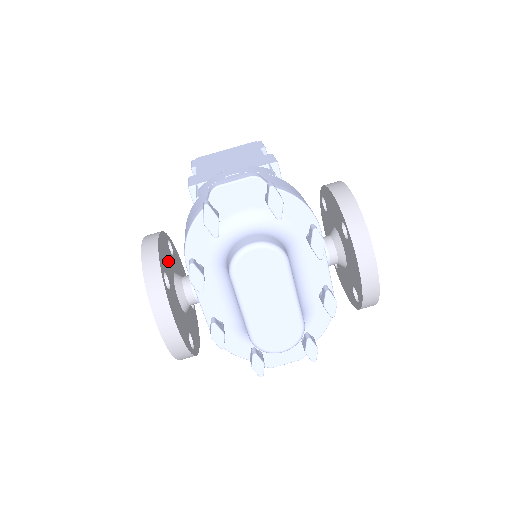
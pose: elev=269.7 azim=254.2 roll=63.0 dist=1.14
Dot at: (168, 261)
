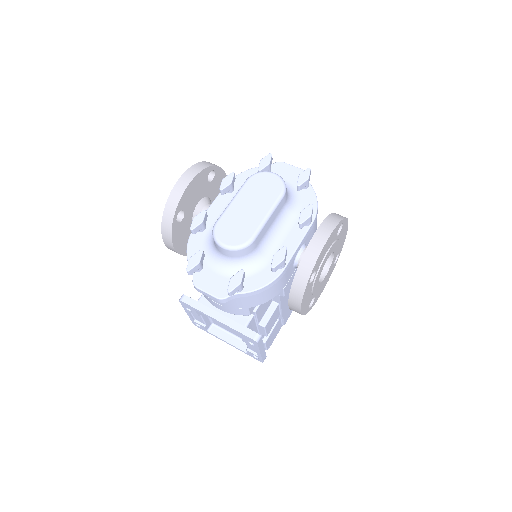
Dot at: (217, 192)
